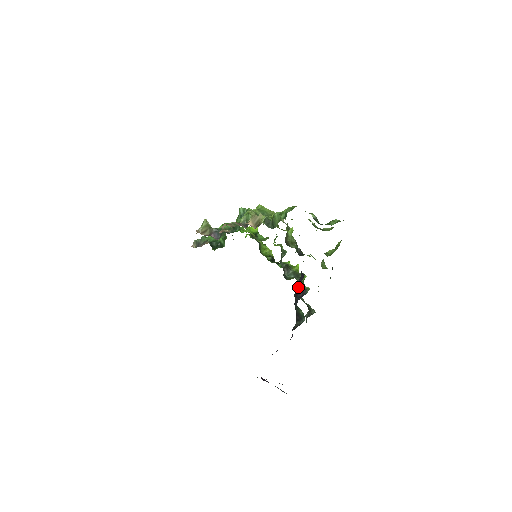
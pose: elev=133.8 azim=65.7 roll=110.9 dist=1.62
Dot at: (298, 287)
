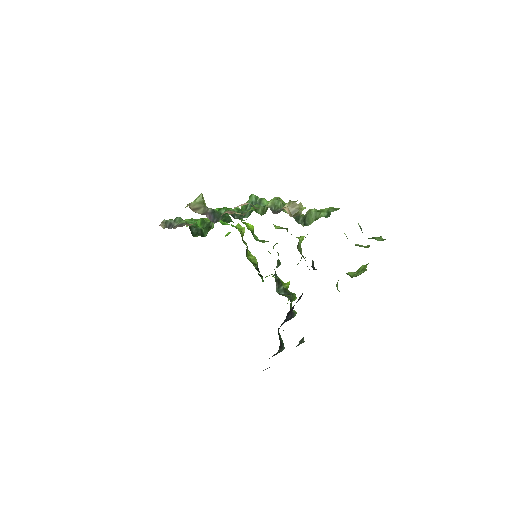
Dot at: (292, 307)
